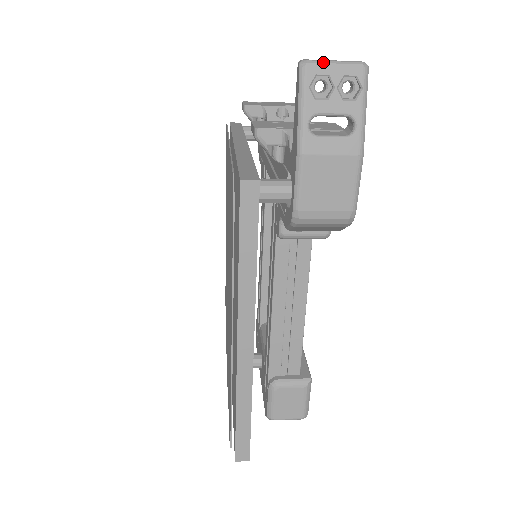
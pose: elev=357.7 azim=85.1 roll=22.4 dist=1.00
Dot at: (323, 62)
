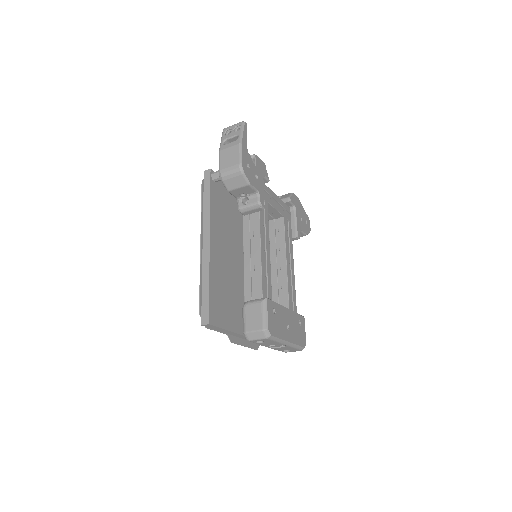
Dot at: (230, 126)
